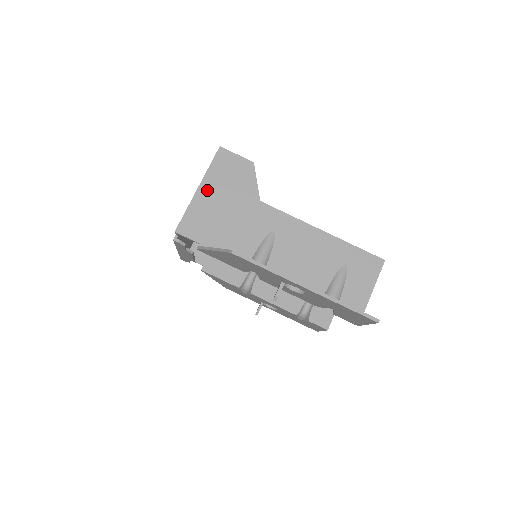
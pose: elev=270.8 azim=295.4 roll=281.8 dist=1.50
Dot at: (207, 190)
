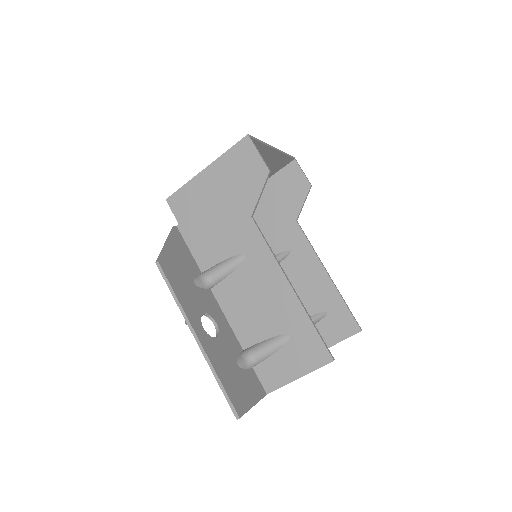
Dot at: (211, 175)
